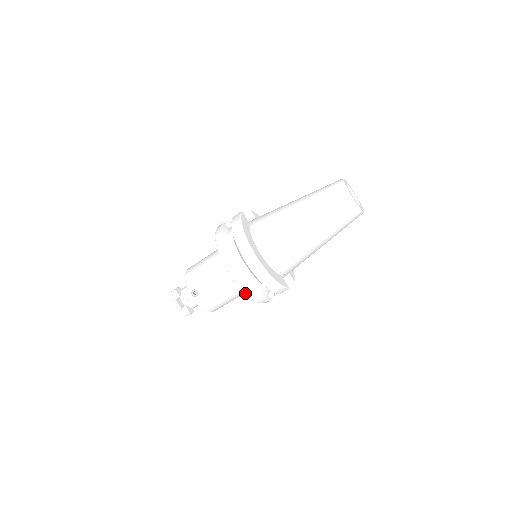
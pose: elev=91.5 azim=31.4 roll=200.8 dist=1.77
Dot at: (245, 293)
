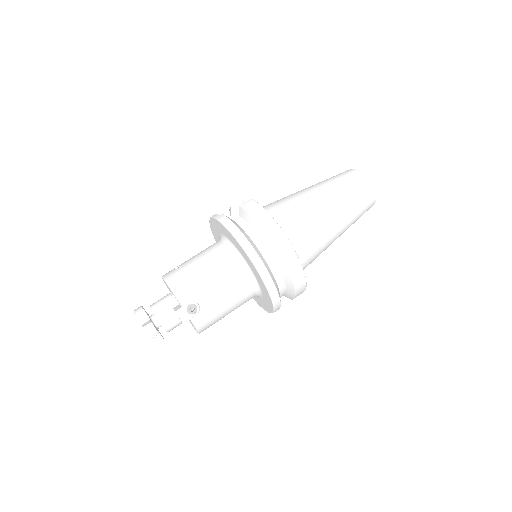
Dot at: (273, 300)
